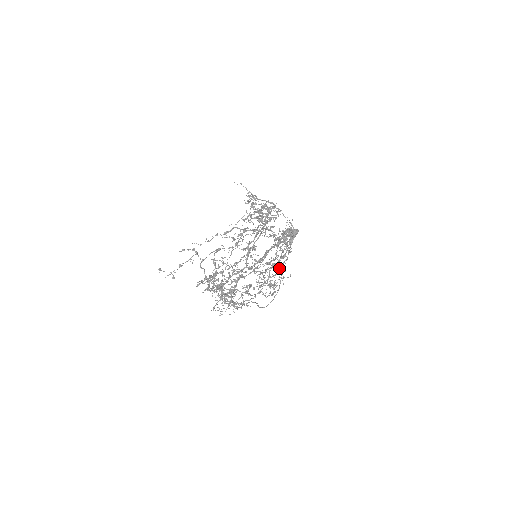
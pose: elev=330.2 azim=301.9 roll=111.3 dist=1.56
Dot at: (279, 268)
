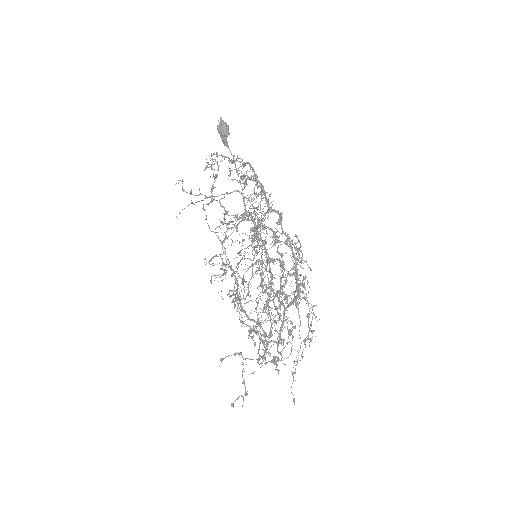
Dot at: occluded
